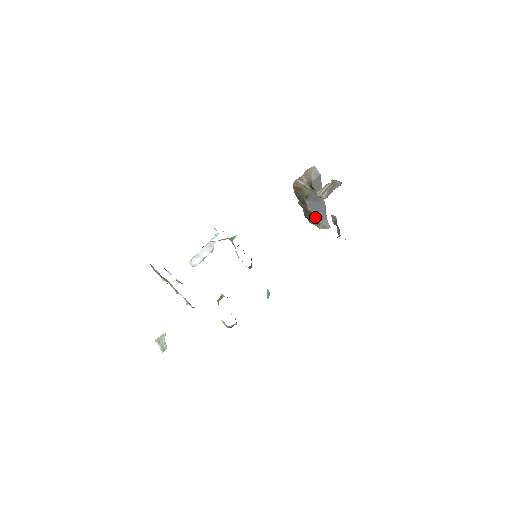
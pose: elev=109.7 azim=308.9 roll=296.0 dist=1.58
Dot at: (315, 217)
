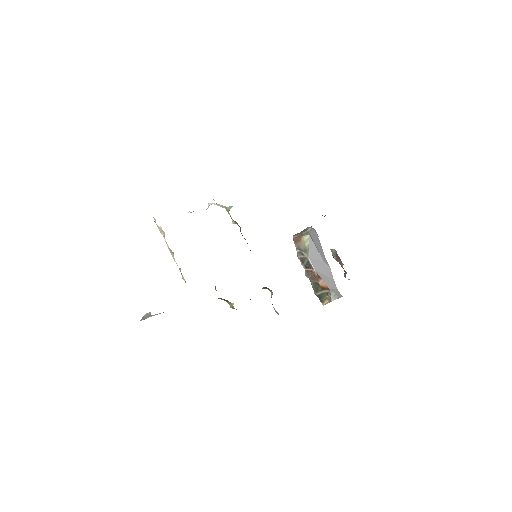
Dot at: (323, 284)
